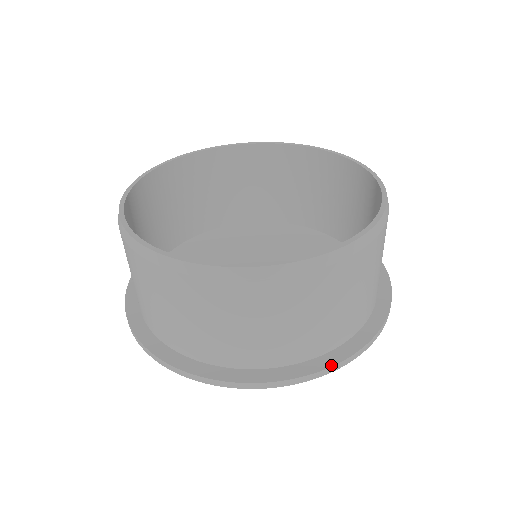
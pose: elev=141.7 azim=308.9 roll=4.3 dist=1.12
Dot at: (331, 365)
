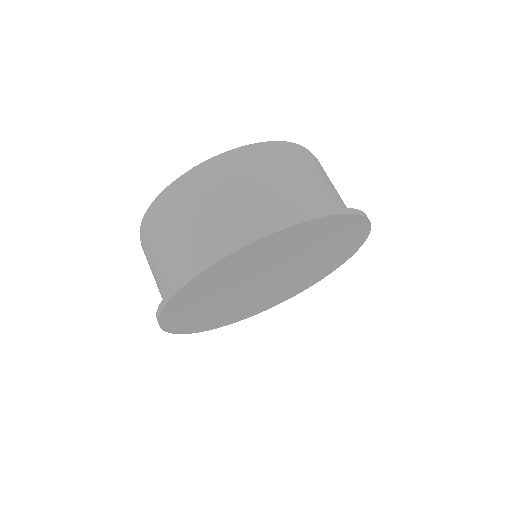
Dot at: (310, 213)
